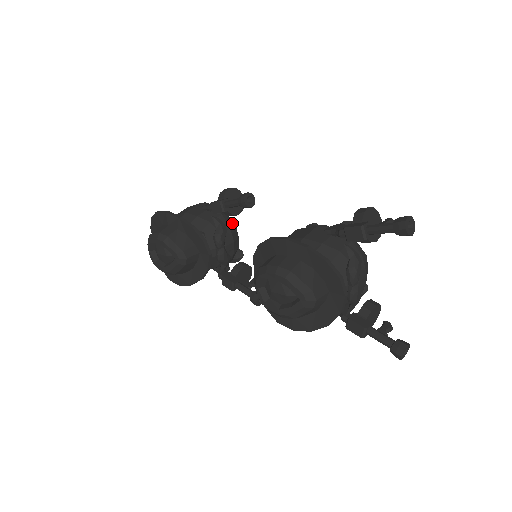
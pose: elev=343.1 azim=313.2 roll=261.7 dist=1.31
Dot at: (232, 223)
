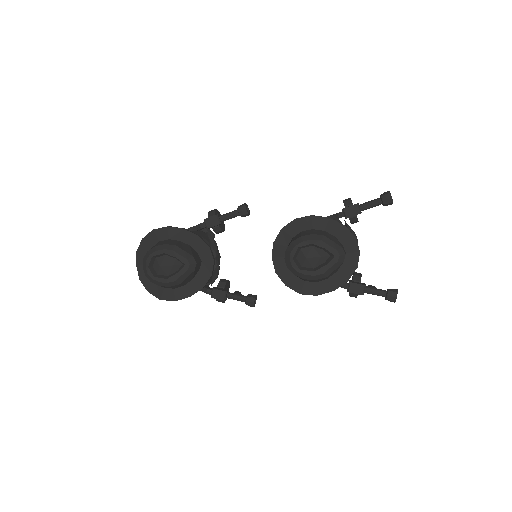
Dot at: occluded
